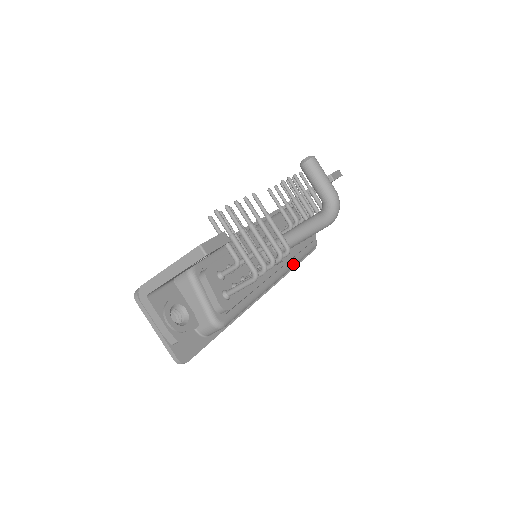
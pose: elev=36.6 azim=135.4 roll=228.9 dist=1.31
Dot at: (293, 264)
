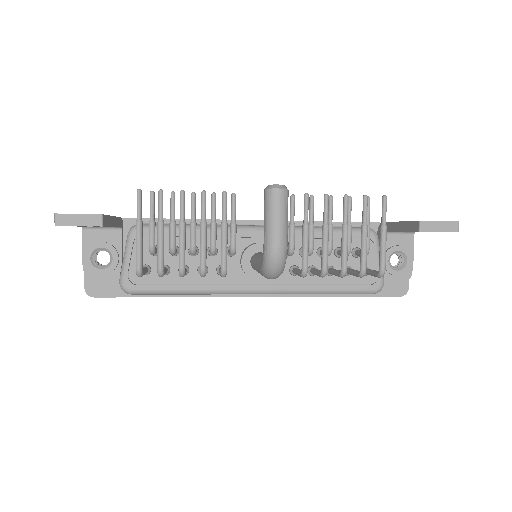
Dot at: (297, 291)
